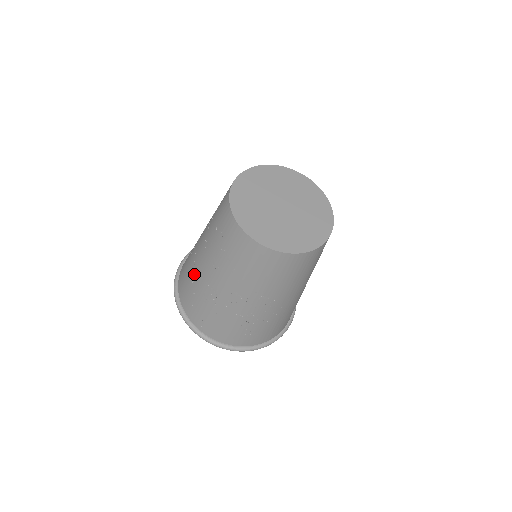
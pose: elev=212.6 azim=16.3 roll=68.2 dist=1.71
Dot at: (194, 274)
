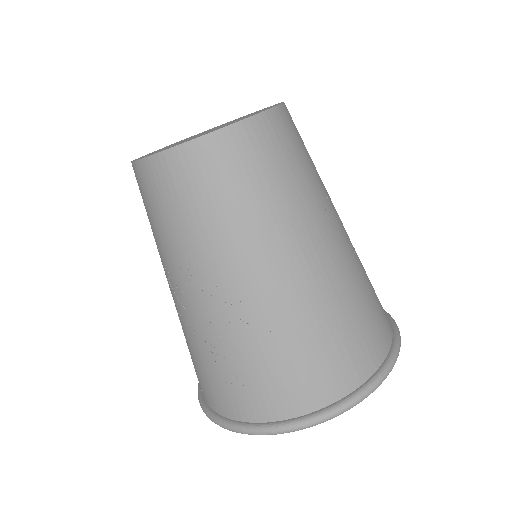
Dot at: occluded
